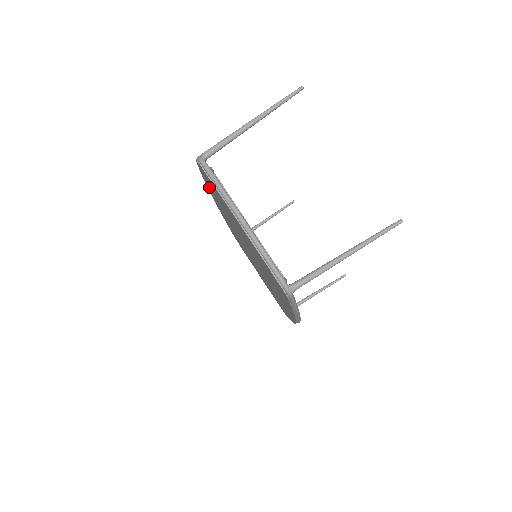
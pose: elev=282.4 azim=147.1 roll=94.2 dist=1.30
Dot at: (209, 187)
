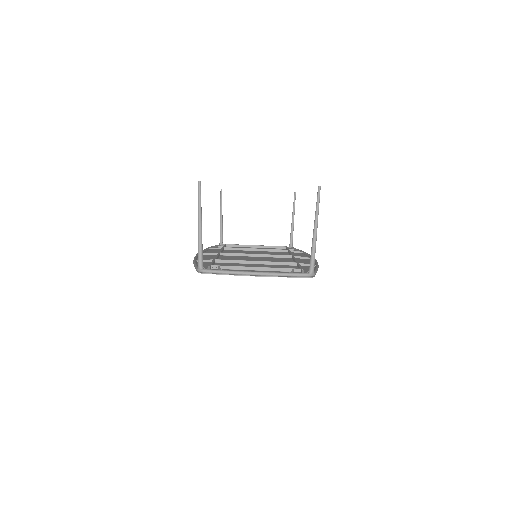
Dot at: occluded
